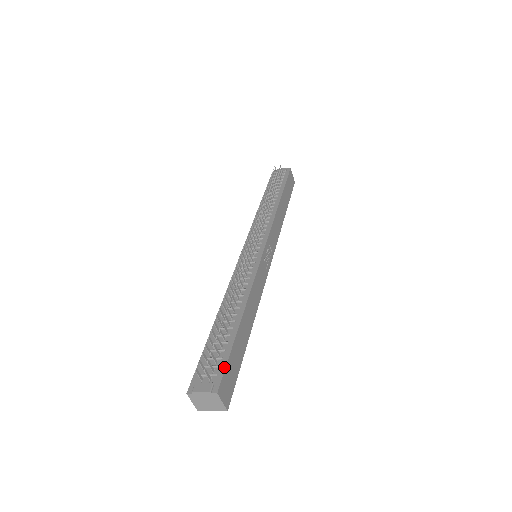
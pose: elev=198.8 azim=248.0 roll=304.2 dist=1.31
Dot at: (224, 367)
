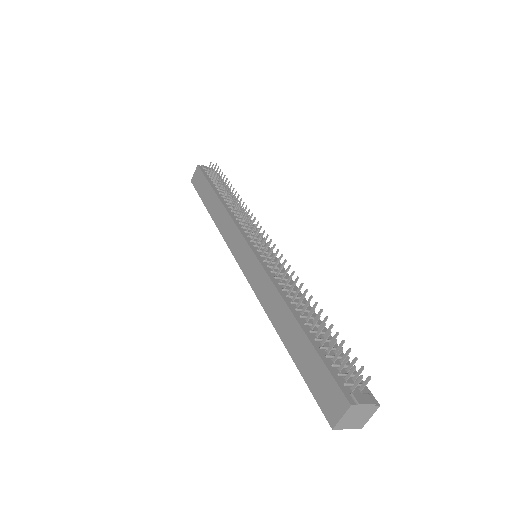
Dot at: occluded
